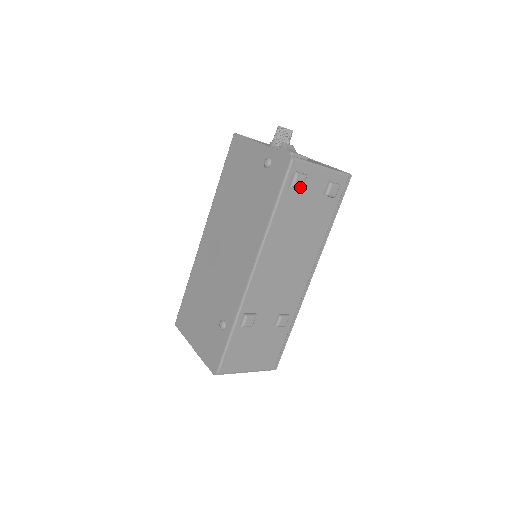
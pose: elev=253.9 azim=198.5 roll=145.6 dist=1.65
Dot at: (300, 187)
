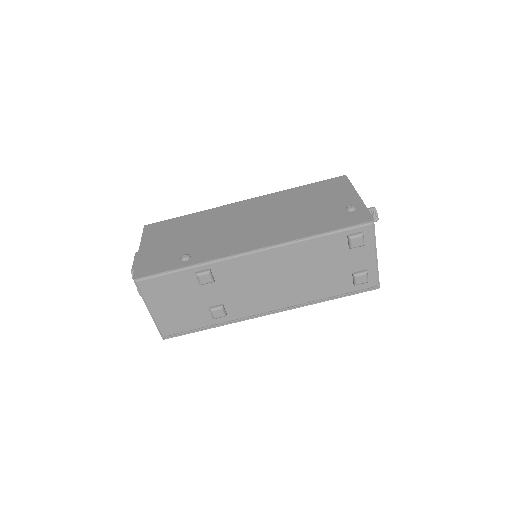
Dot at: (352, 245)
